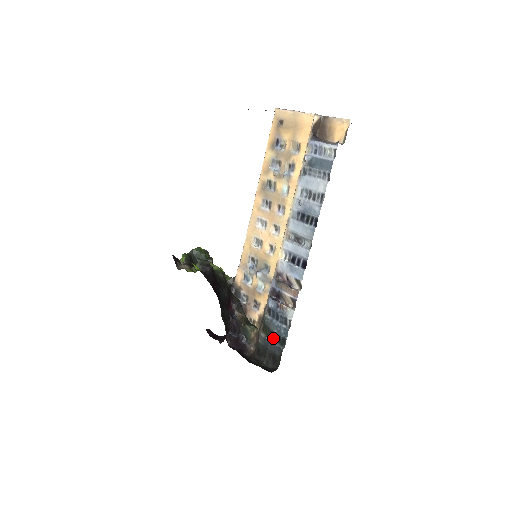
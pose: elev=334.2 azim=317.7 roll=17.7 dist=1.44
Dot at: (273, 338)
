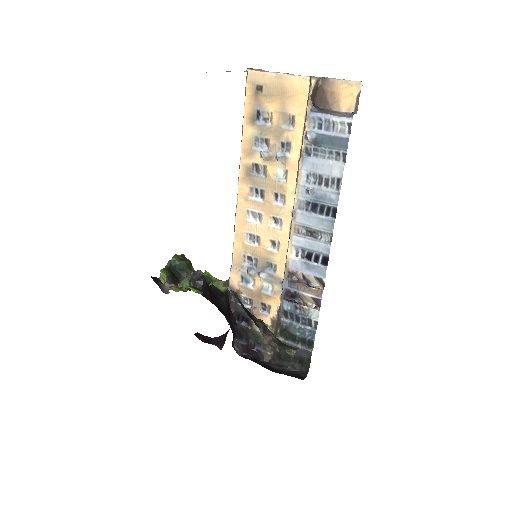
Dot at: (296, 341)
